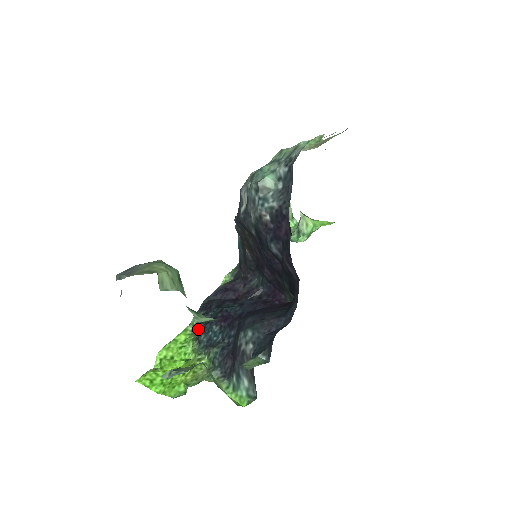
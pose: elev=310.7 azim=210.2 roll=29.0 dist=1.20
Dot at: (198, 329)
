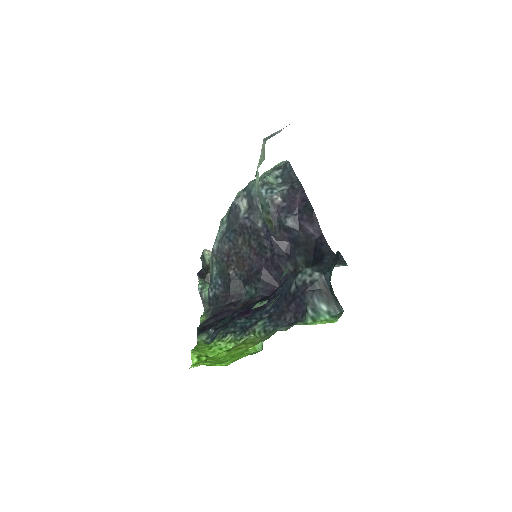
Dot at: (217, 333)
